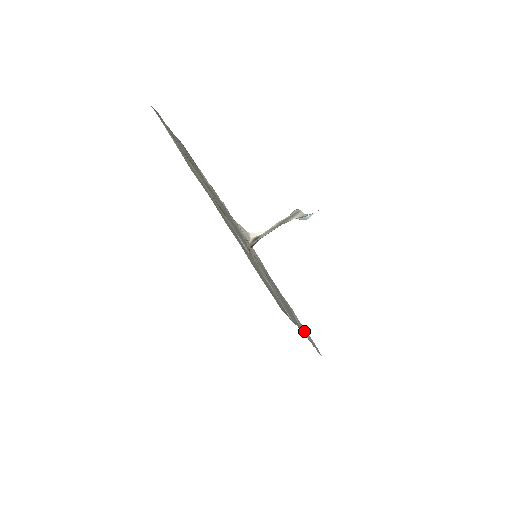
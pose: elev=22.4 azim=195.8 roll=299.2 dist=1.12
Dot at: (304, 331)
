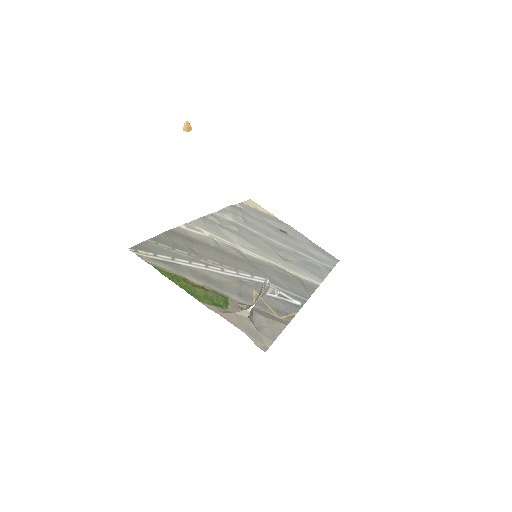
Dot at: (314, 277)
